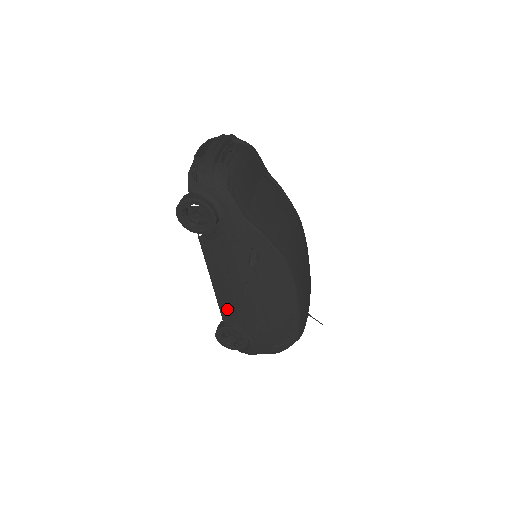
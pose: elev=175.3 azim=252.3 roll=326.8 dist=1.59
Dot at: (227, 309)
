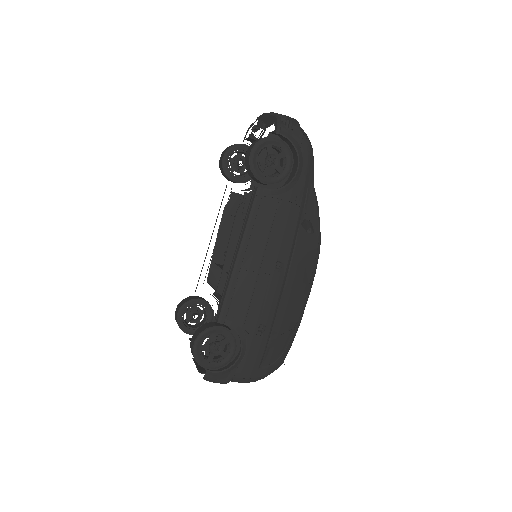
Dot at: (237, 297)
